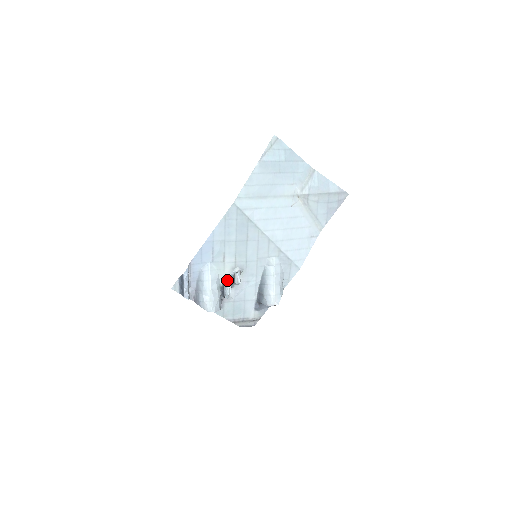
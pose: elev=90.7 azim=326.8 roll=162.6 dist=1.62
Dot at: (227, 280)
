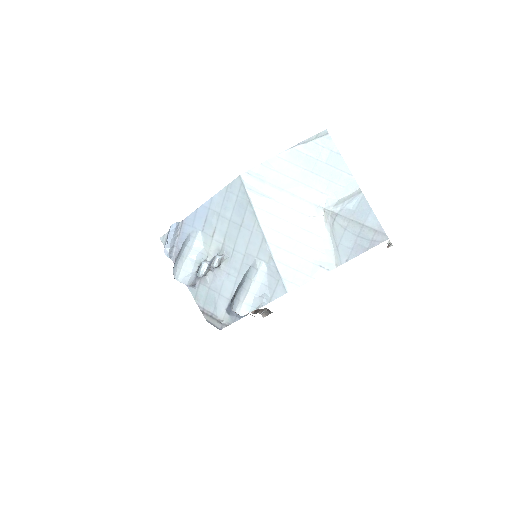
Dot at: (209, 259)
